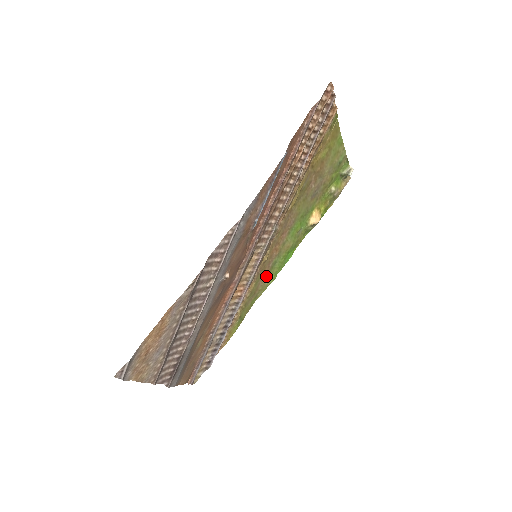
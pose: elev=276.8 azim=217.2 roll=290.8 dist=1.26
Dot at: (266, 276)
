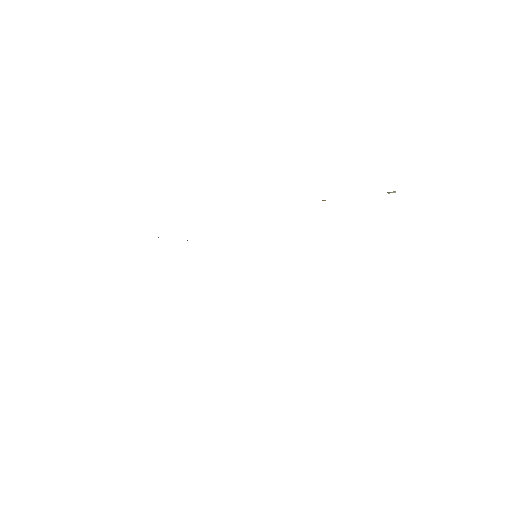
Dot at: occluded
